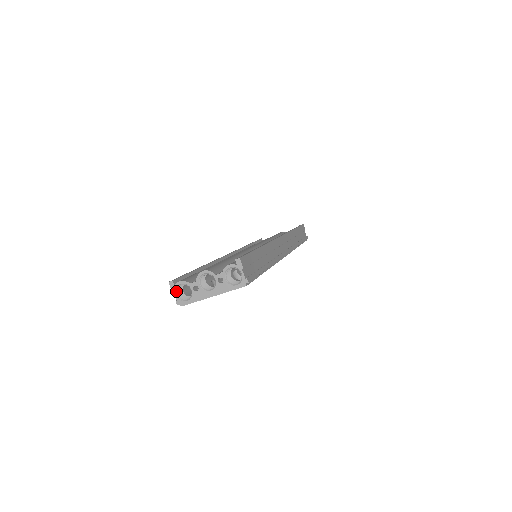
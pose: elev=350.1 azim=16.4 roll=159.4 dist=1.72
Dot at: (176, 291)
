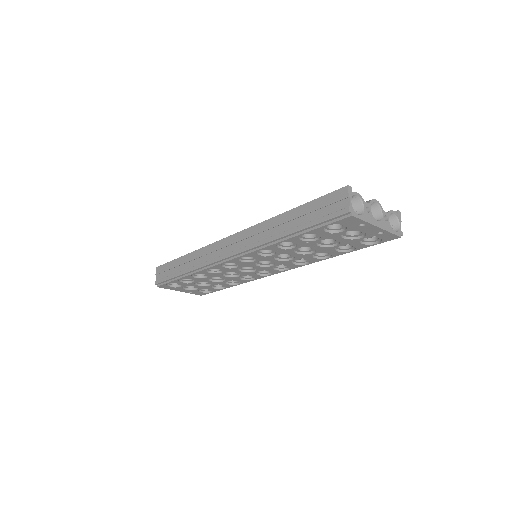
Dot at: (351, 198)
